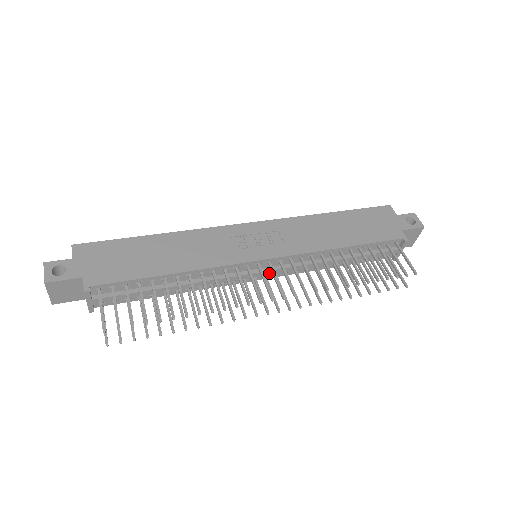
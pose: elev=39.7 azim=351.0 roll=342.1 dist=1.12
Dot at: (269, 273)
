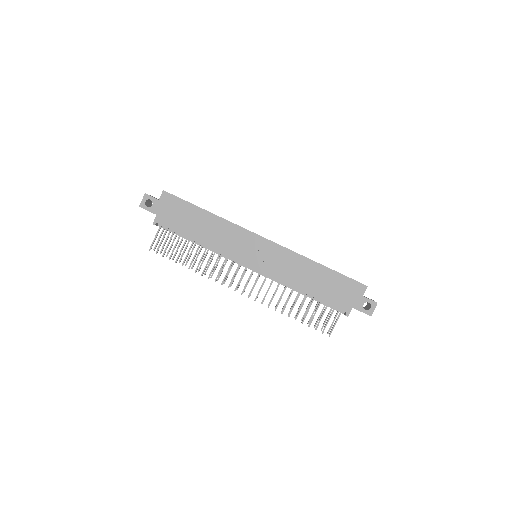
Dot at: (254, 271)
